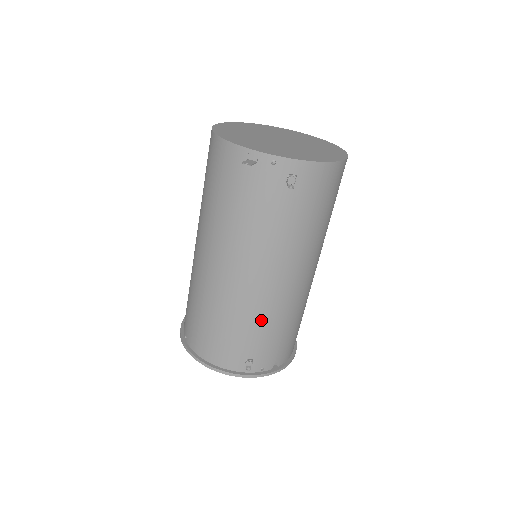
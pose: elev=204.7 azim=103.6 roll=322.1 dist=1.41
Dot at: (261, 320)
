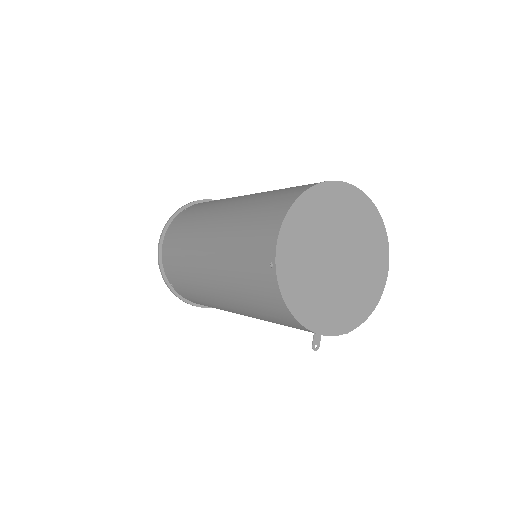
Dot at: occluded
